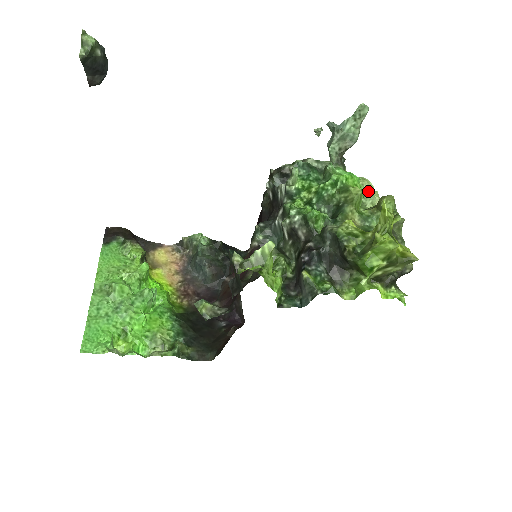
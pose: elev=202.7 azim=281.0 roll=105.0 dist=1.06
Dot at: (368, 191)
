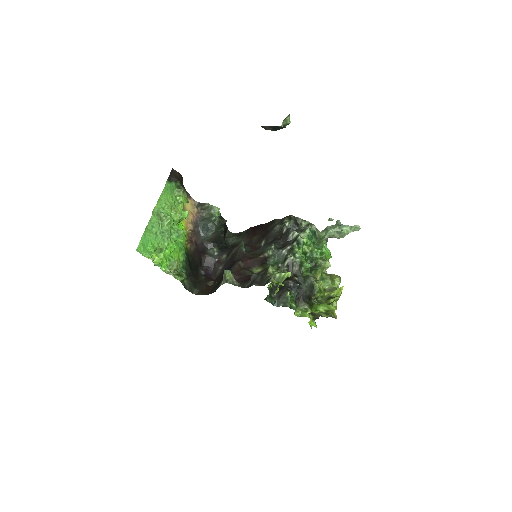
Dot at: occluded
